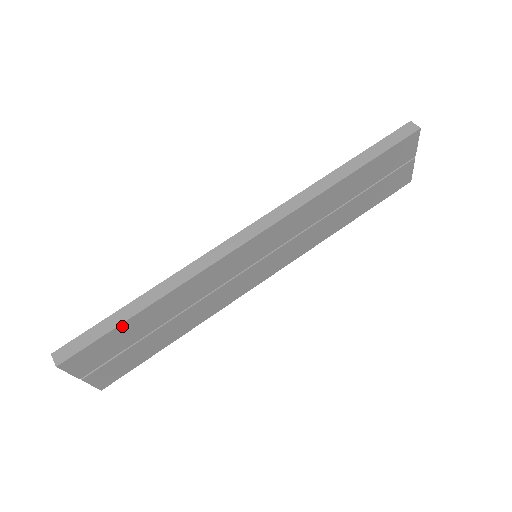
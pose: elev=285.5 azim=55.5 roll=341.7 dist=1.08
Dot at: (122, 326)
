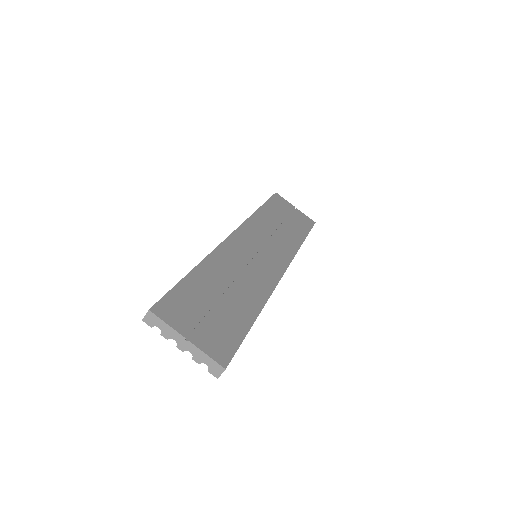
Dot at: (185, 281)
